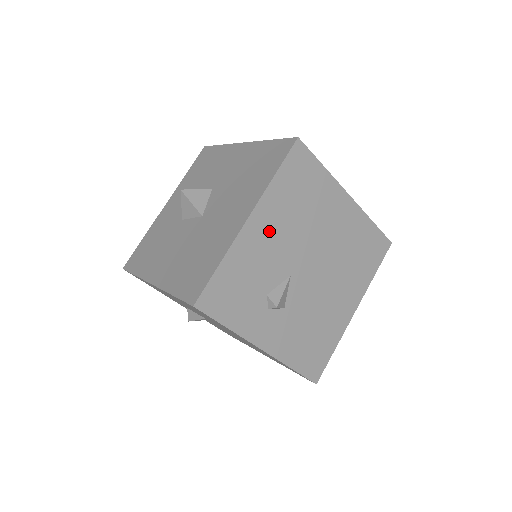
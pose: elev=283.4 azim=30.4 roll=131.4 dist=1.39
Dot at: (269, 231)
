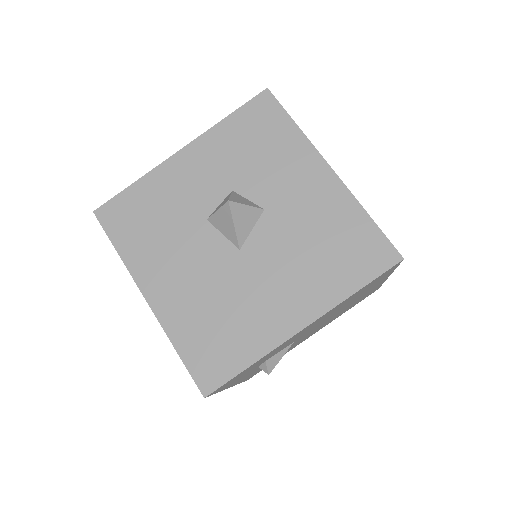
Dot at: (309, 327)
